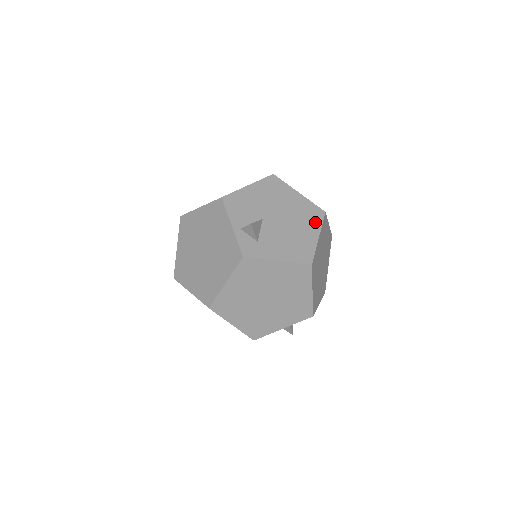
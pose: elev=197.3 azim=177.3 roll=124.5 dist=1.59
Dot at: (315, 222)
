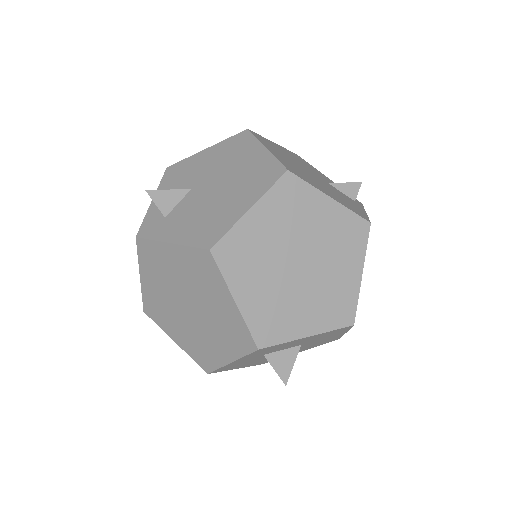
Dot at: (259, 187)
